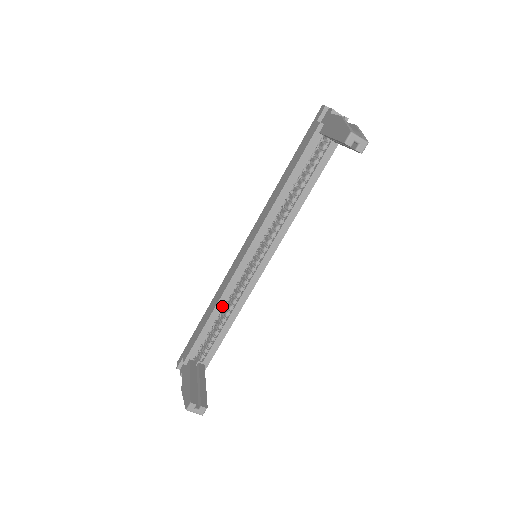
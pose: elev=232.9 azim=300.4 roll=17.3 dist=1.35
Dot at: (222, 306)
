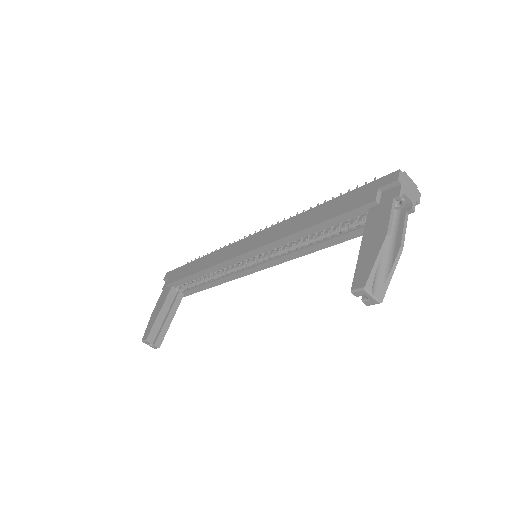
Dot at: occluded
